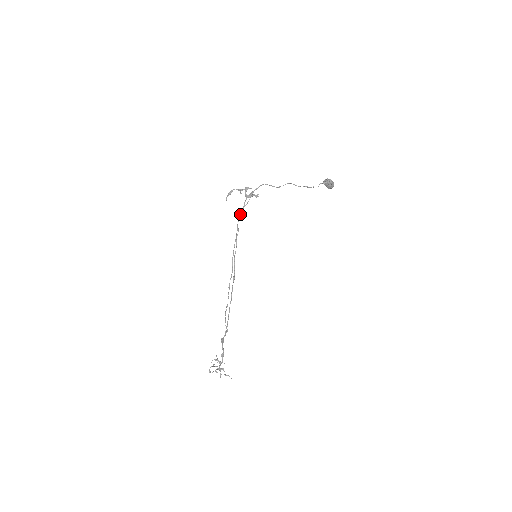
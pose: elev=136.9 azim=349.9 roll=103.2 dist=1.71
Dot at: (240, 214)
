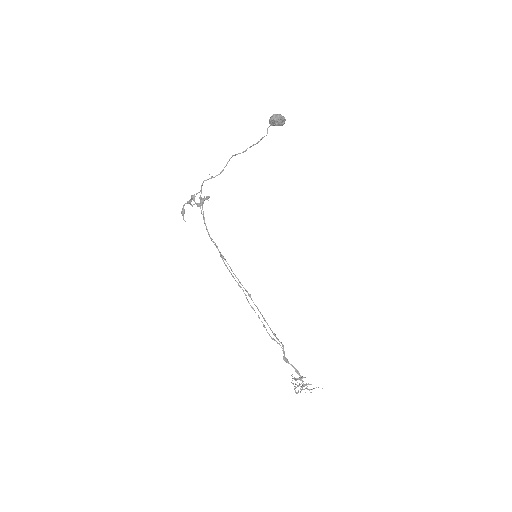
Dot at: (206, 228)
